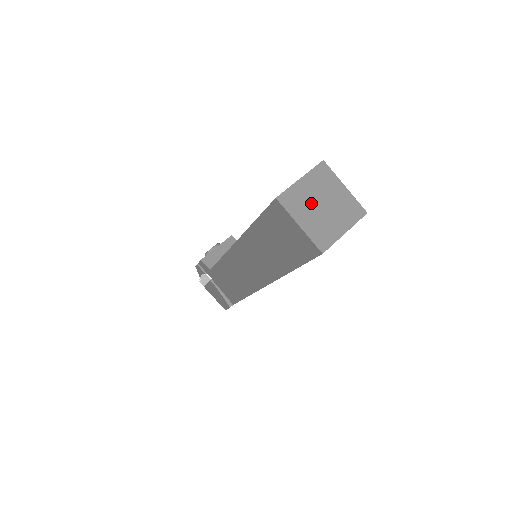
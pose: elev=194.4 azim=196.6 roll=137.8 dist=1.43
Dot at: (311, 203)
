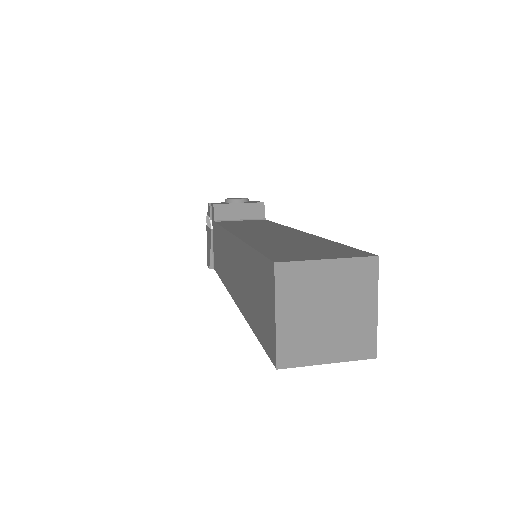
Dot at: (315, 299)
